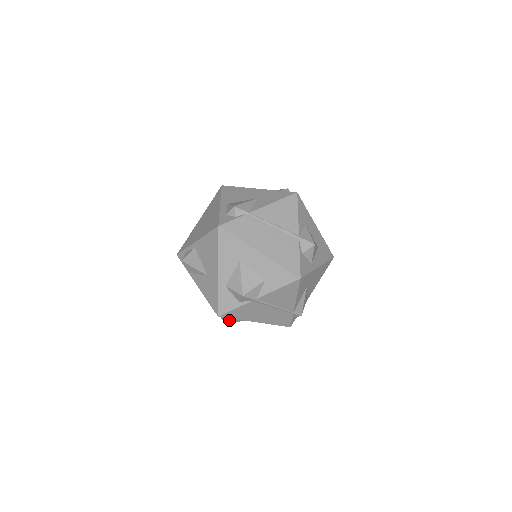
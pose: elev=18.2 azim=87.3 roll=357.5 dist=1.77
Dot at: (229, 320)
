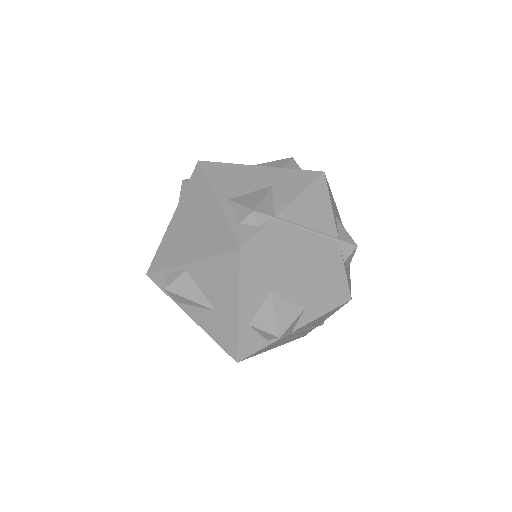
Dot at: occluded
